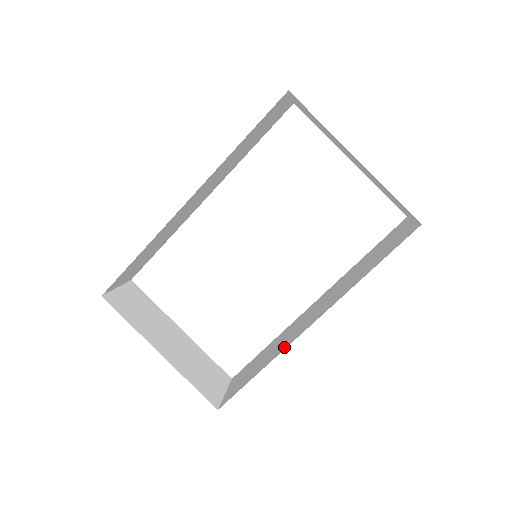
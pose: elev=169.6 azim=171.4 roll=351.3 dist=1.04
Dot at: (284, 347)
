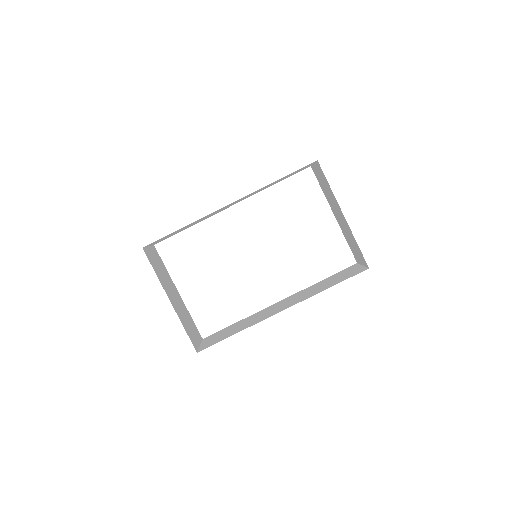
Dot at: (258, 321)
